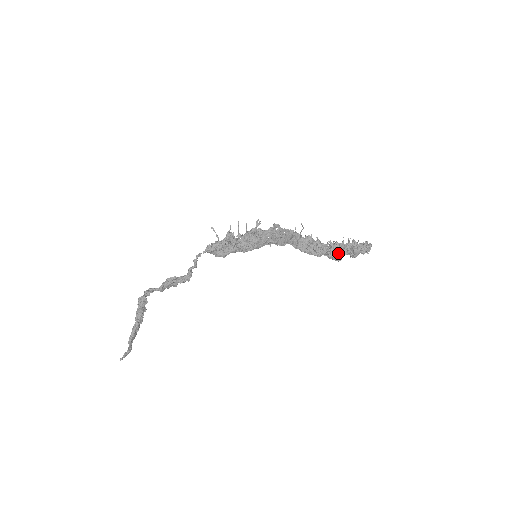
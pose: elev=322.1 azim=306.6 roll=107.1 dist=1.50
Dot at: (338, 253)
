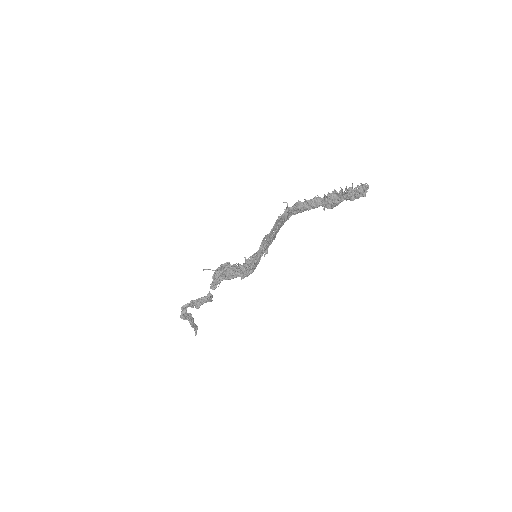
Dot at: (334, 206)
